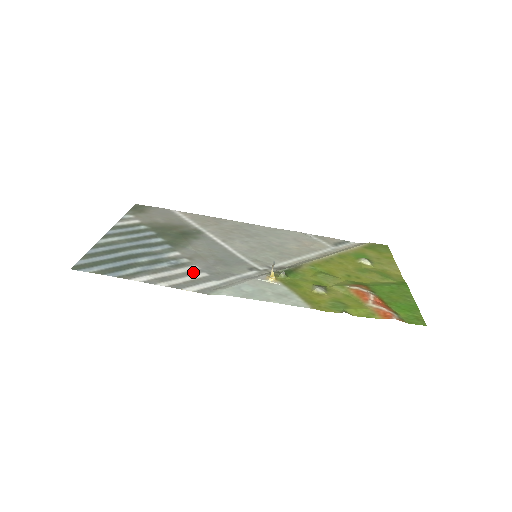
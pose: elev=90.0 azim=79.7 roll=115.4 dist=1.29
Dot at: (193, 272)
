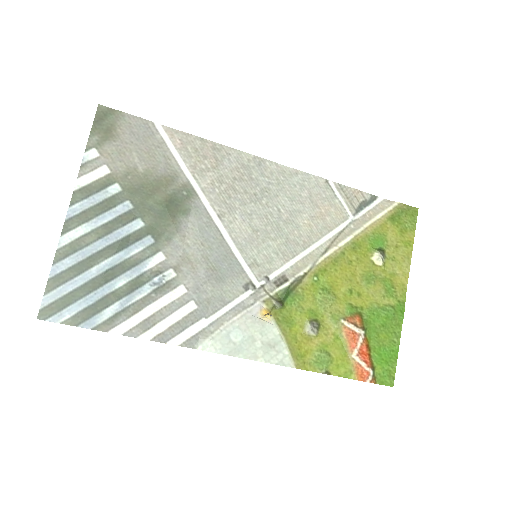
Dot at: (180, 302)
